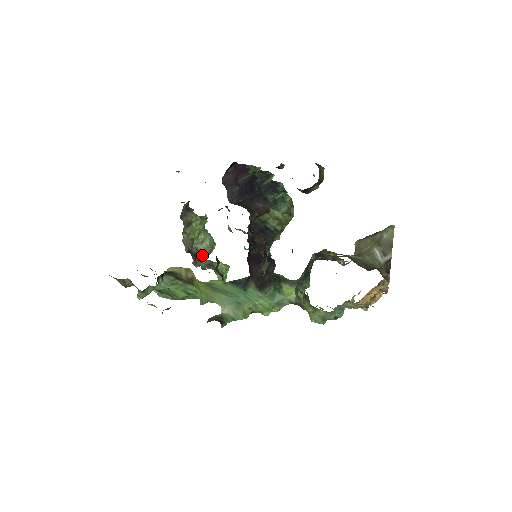
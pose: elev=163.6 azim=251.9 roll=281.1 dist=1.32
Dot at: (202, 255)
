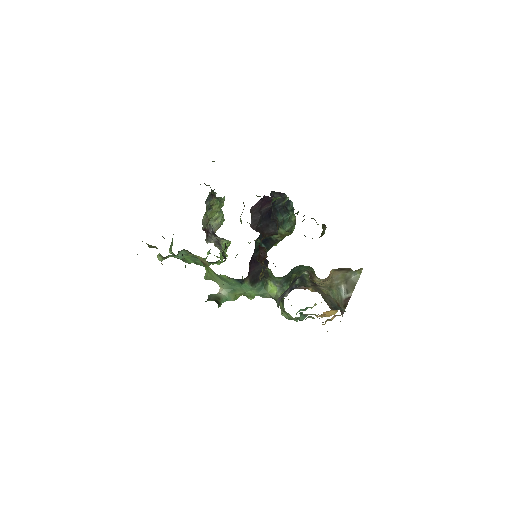
Dot at: (213, 230)
